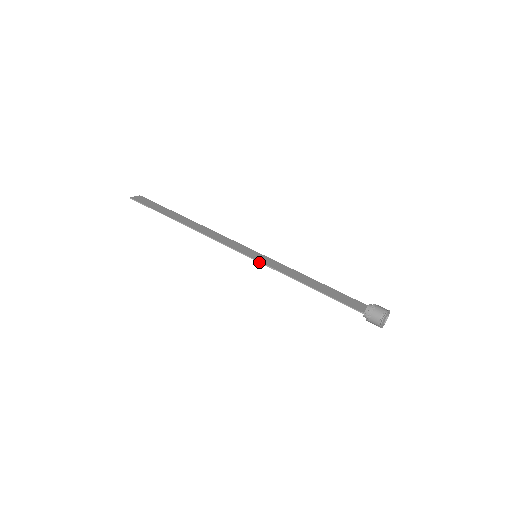
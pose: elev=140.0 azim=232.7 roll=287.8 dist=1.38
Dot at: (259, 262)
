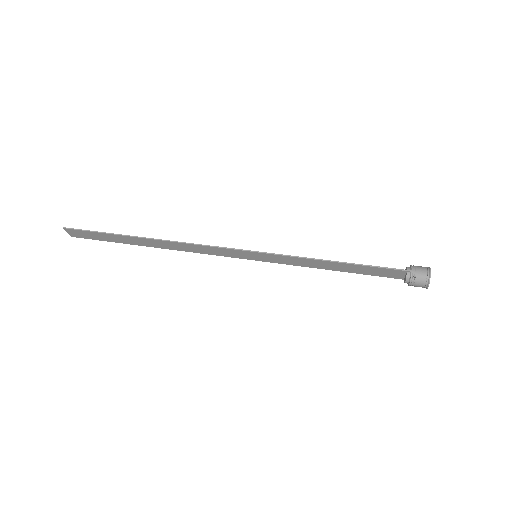
Dot at: (266, 253)
